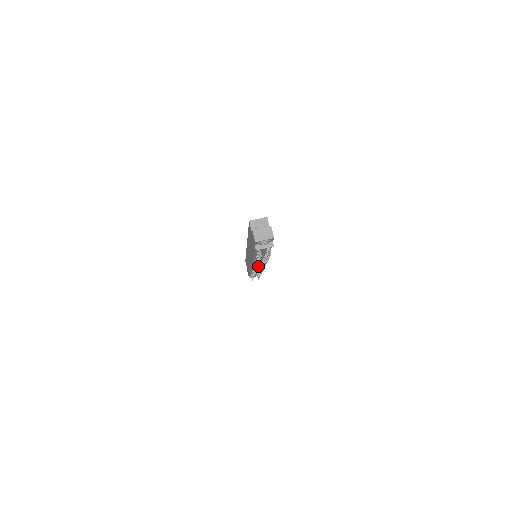
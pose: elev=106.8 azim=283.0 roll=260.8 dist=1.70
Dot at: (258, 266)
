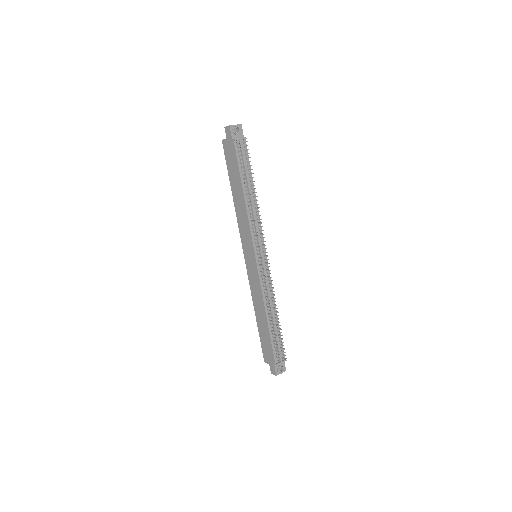
Dot at: (262, 258)
